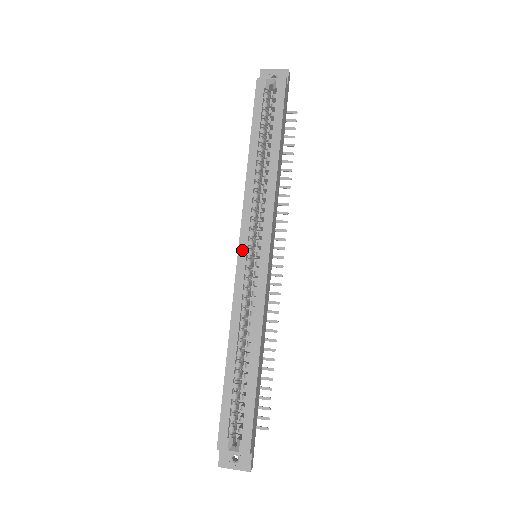
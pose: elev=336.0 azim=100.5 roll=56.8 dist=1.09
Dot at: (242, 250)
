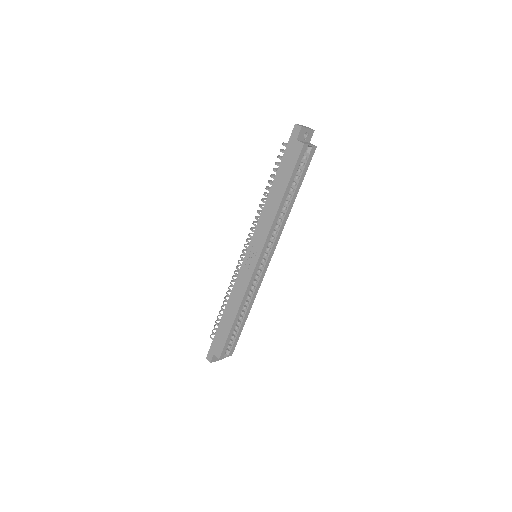
Dot at: (260, 261)
